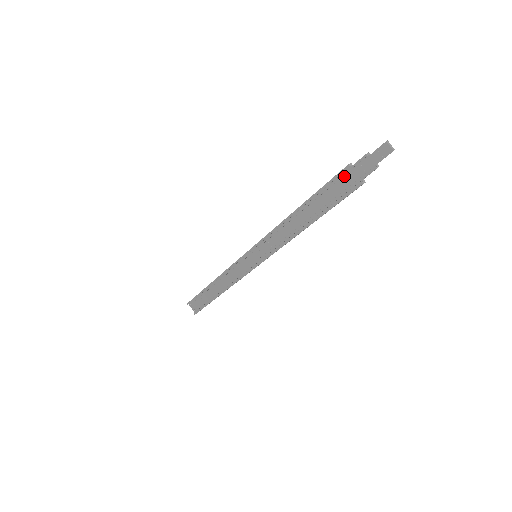
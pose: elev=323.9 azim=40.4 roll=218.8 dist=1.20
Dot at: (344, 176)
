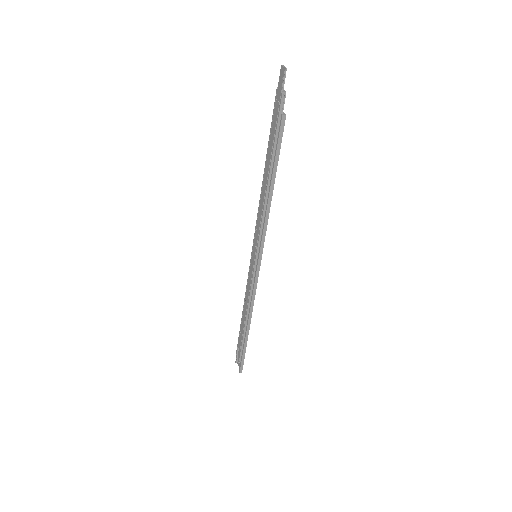
Dot at: (273, 118)
